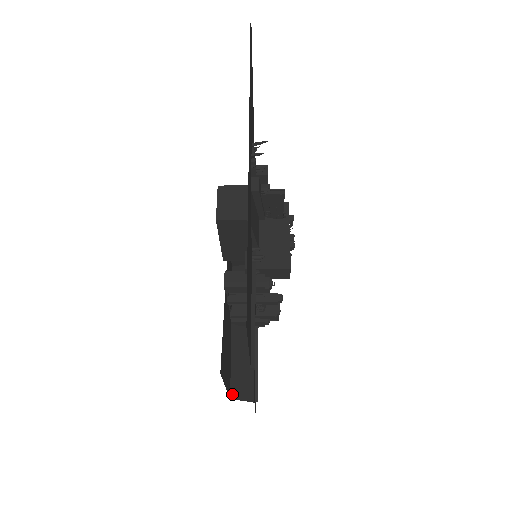
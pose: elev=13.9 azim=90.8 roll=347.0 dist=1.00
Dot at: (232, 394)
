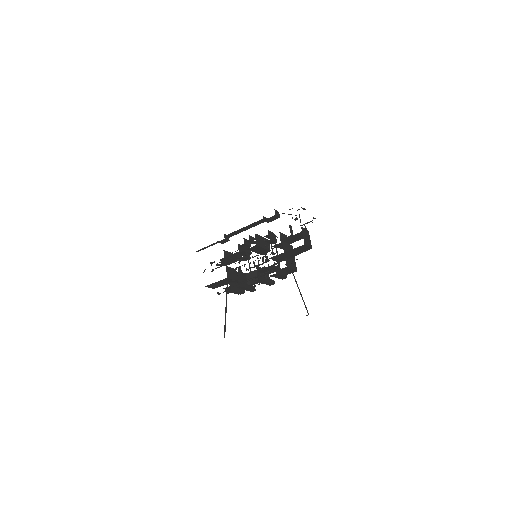
Dot at: occluded
